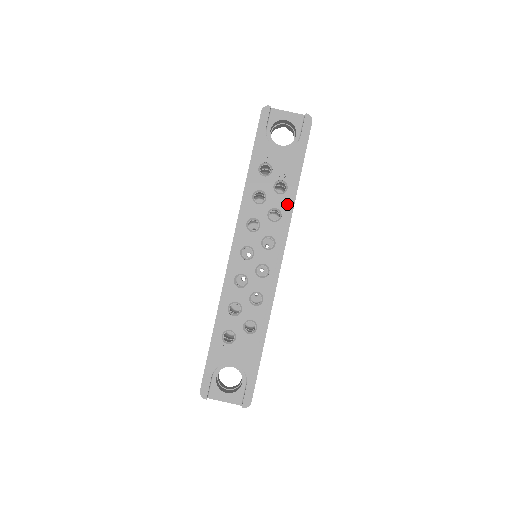
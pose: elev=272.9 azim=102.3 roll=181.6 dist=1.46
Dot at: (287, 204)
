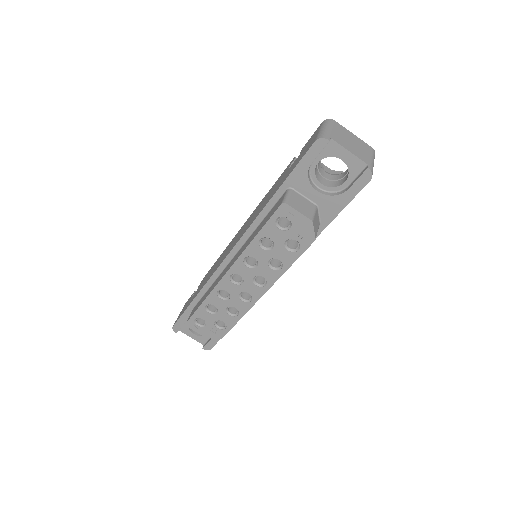
Dot at: (292, 262)
